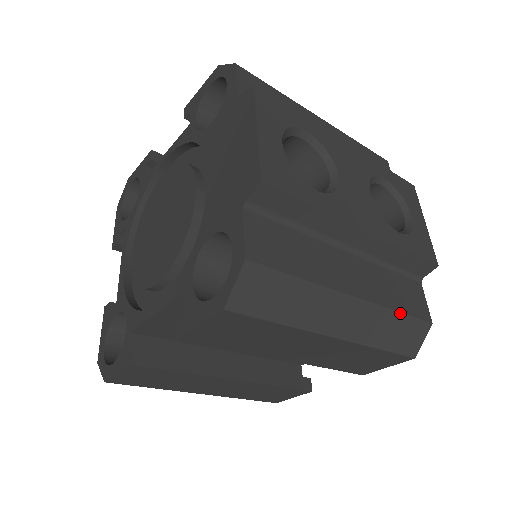
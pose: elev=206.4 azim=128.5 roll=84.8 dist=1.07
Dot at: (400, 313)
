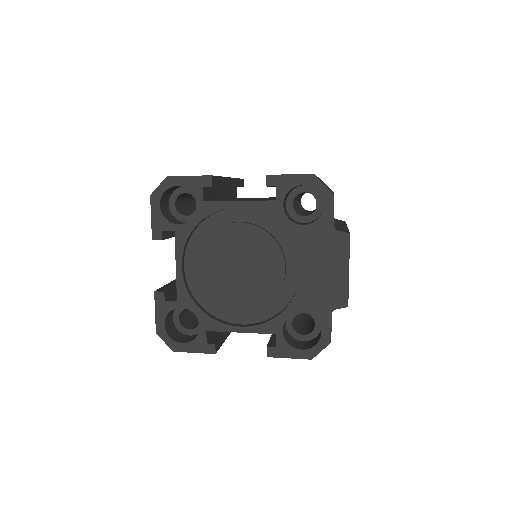
Dot at: occluded
